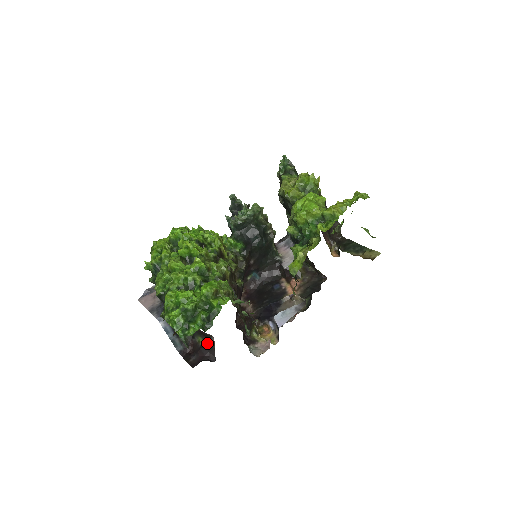
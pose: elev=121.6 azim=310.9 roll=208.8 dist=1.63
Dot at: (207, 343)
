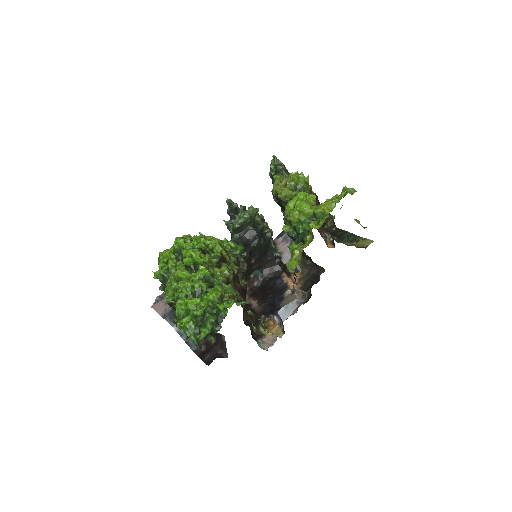
Dot at: (219, 341)
